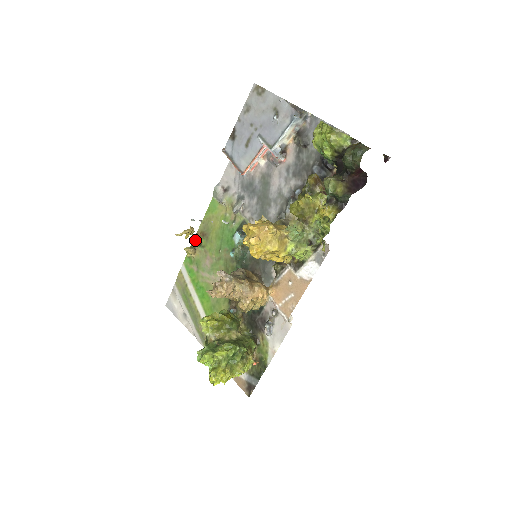
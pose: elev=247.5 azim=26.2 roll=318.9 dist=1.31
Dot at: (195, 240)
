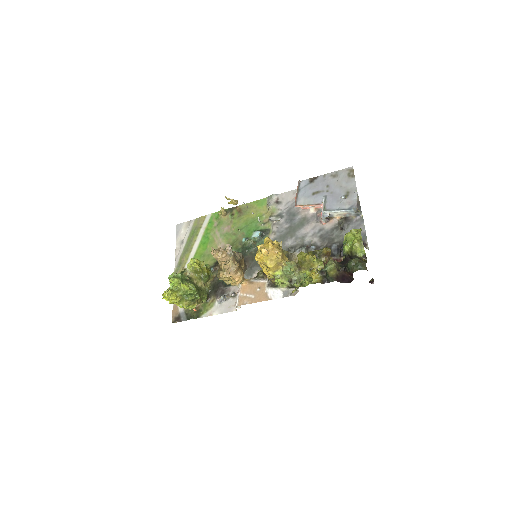
Dot at: (232, 209)
